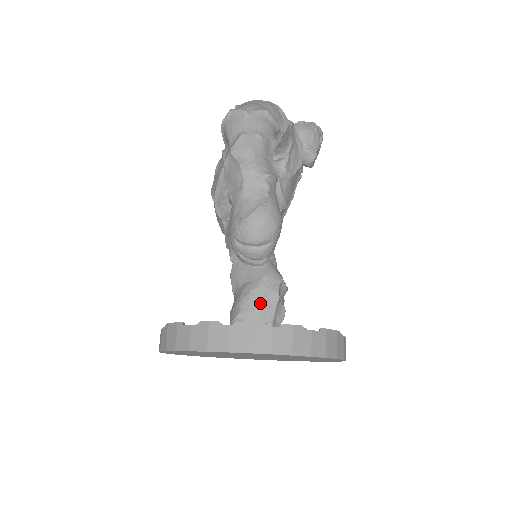
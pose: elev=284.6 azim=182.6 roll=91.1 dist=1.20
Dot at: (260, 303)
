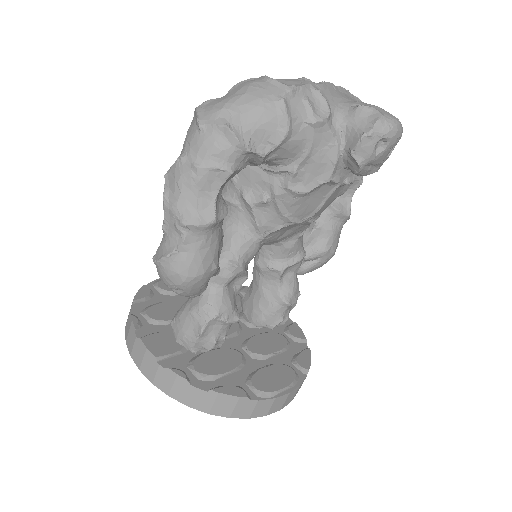
Dot at: (185, 327)
